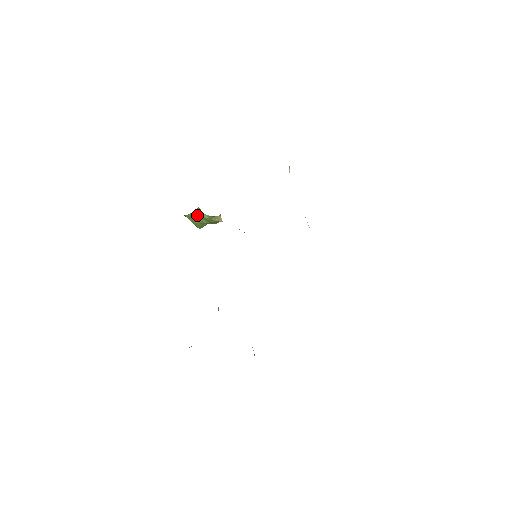
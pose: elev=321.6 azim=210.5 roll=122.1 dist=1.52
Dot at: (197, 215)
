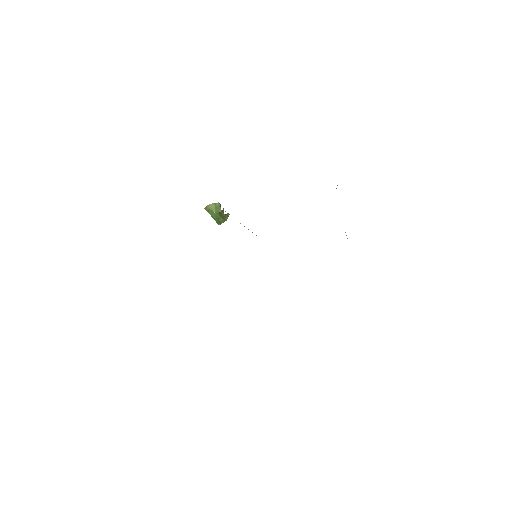
Dot at: (214, 209)
